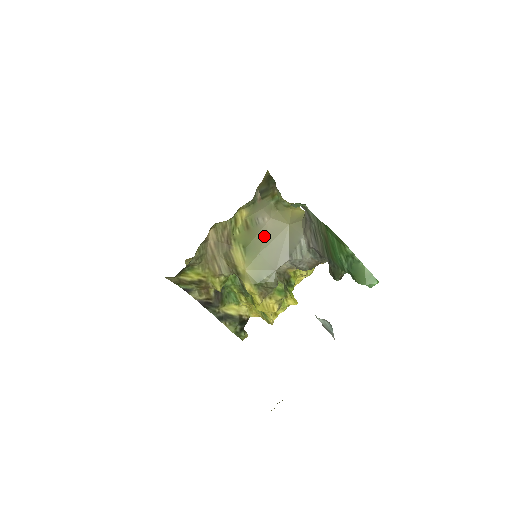
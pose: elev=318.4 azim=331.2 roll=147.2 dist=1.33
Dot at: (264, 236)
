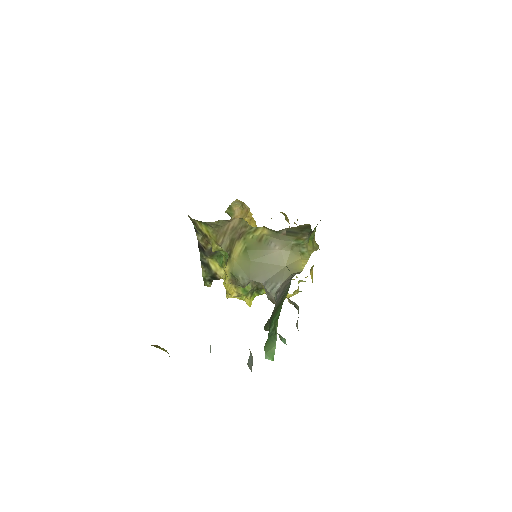
Dot at: (265, 255)
